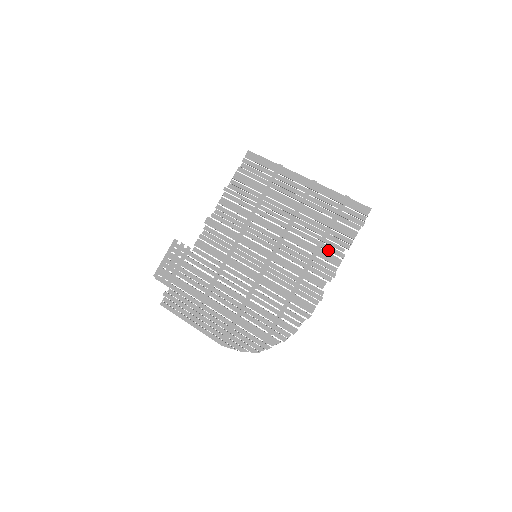
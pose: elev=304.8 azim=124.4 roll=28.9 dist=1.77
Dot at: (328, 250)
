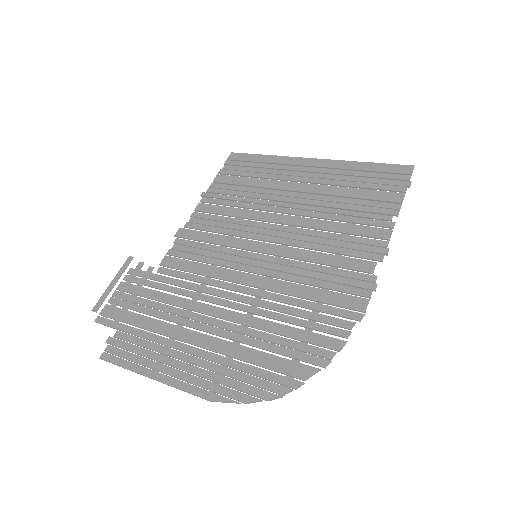
Dot at: (366, 223)
